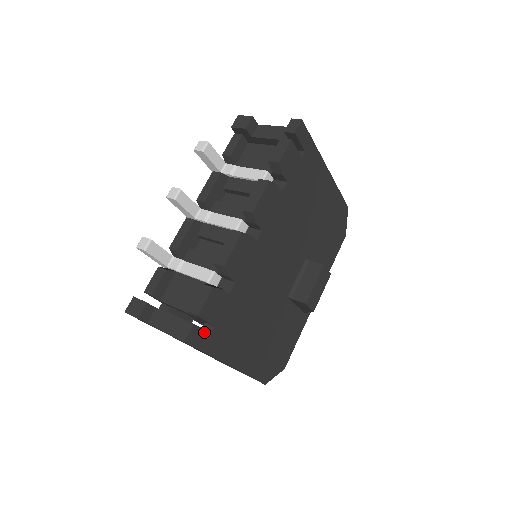
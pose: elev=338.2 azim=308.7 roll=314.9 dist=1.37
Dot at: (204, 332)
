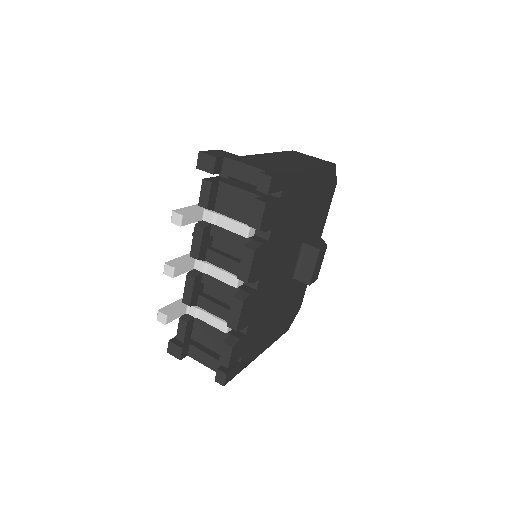
Dot at: (235, 367)
